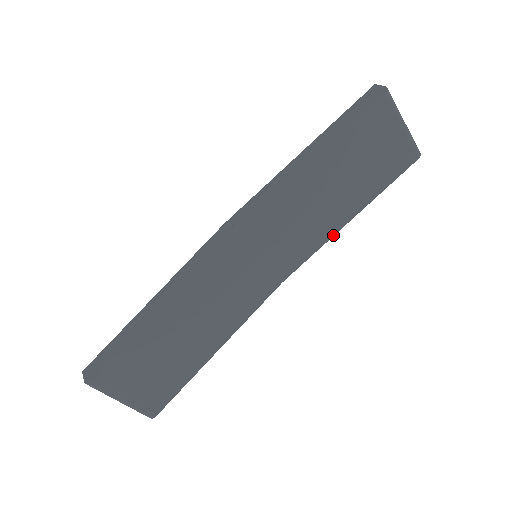
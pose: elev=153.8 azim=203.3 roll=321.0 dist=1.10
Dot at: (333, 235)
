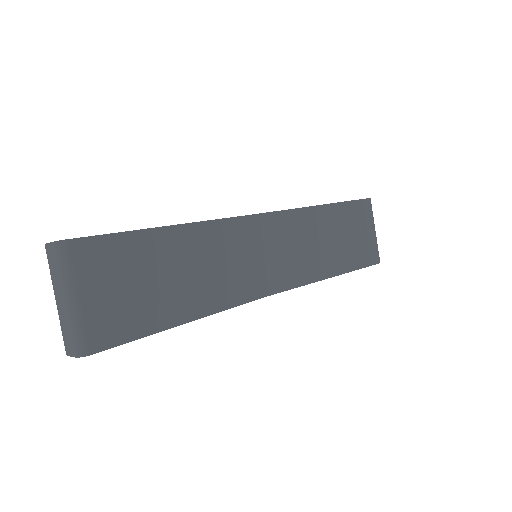
Dot at: (316, 281)
